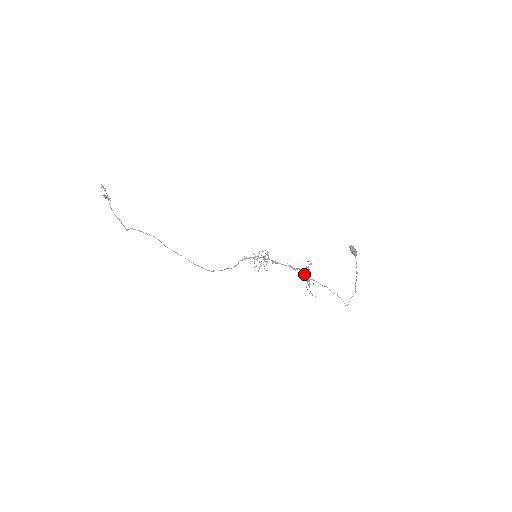
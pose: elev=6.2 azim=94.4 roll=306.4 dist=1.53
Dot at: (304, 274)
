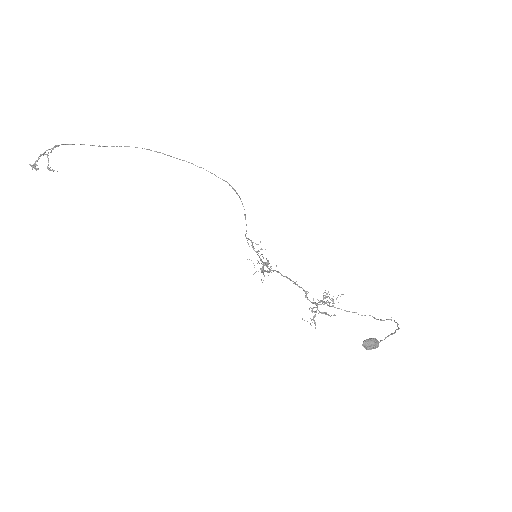
Dot at: occluded
